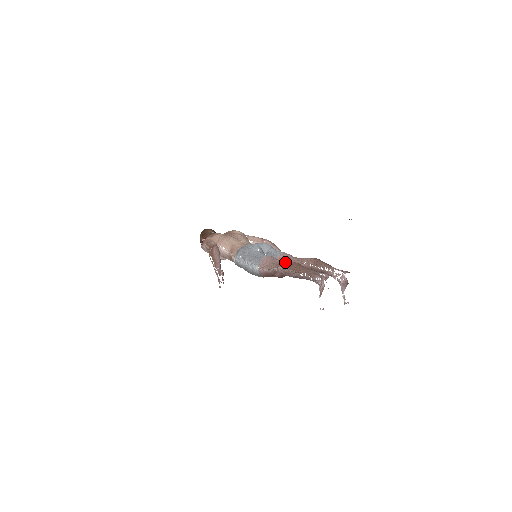
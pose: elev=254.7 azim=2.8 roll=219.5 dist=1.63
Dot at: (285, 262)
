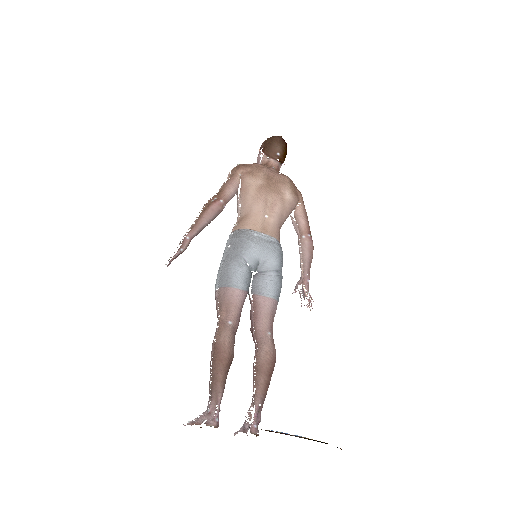
Dot at: (224, 334)
